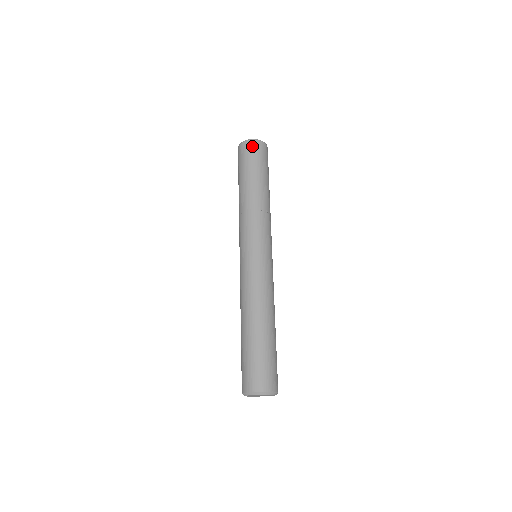
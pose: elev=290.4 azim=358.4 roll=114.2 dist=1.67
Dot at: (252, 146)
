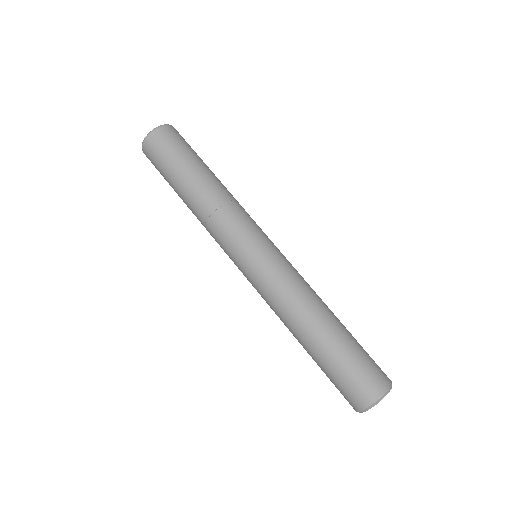
Dot at: (163, 135)
